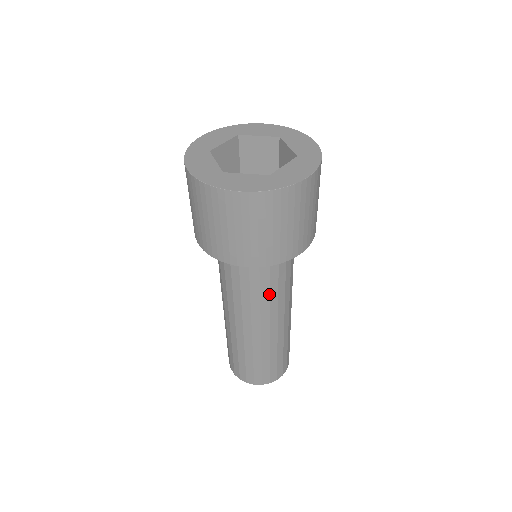
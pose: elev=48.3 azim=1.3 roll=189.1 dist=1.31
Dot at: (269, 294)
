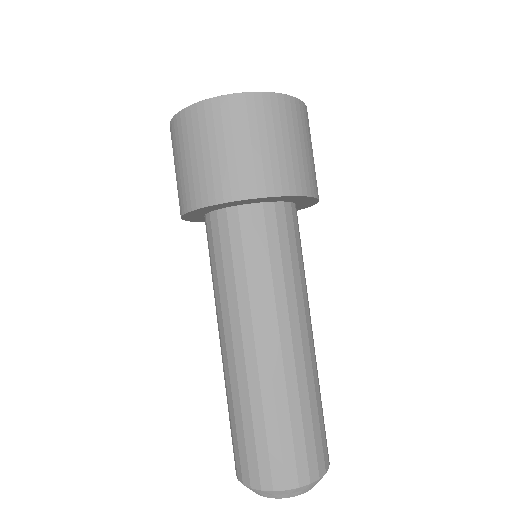
Dot at: (303, 272)
